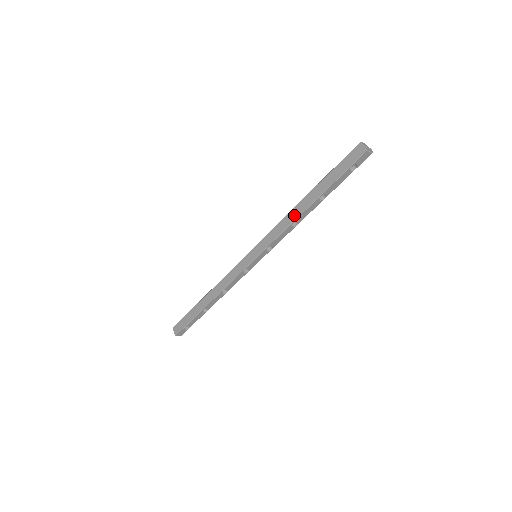
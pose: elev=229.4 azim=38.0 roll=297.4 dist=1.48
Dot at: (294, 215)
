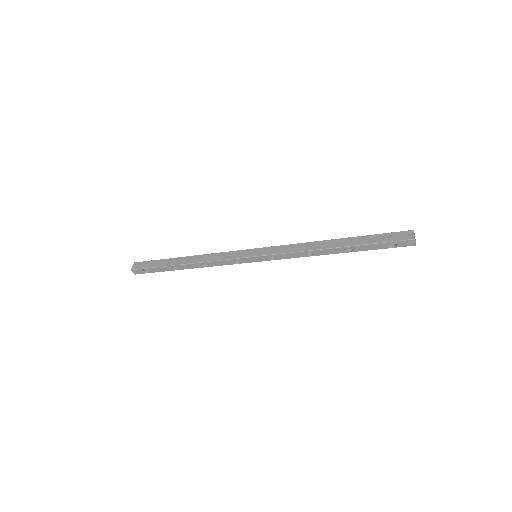
Dot at: (315, 246)
